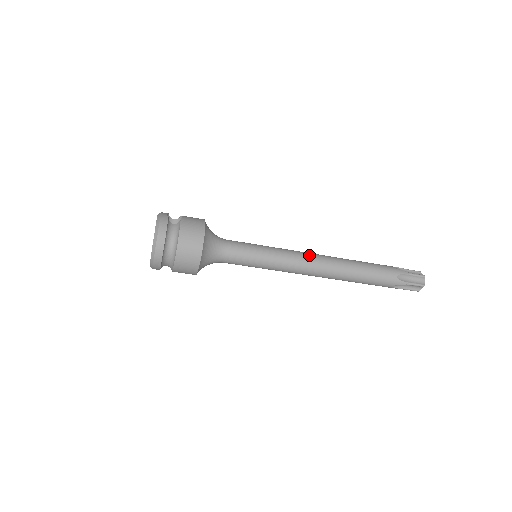
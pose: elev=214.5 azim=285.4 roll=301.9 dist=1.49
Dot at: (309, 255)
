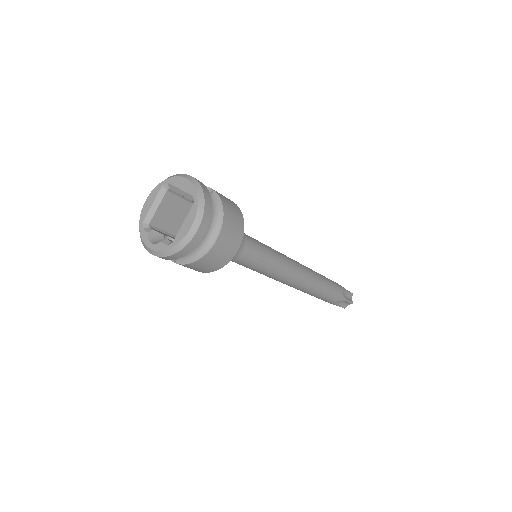
Dot at: (297, 262)
